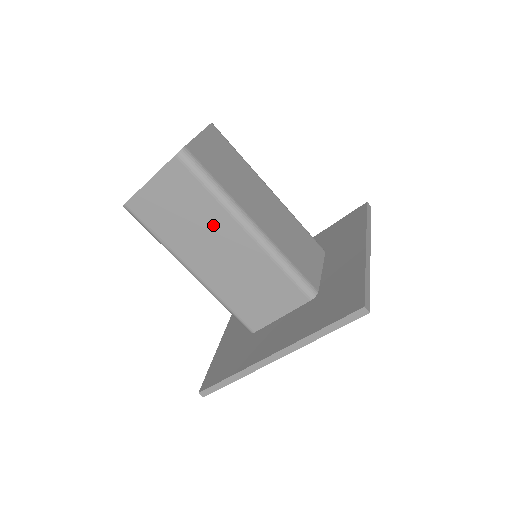
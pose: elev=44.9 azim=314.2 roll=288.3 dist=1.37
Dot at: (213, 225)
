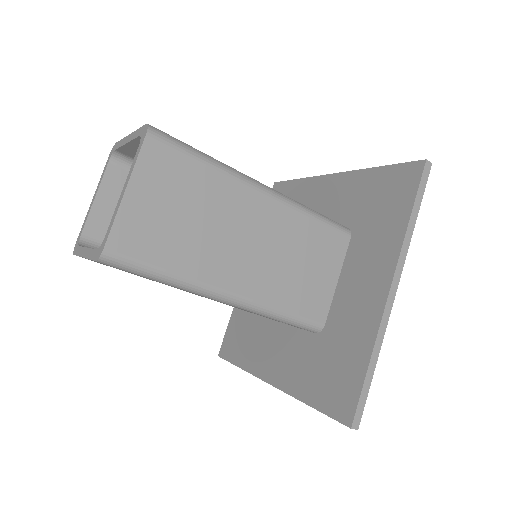
Dot at: (226, 207)
